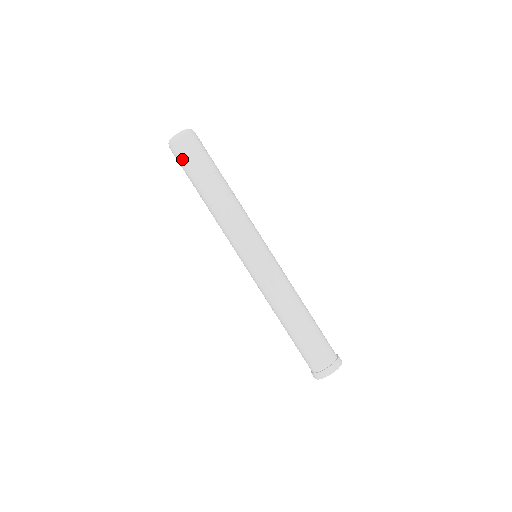
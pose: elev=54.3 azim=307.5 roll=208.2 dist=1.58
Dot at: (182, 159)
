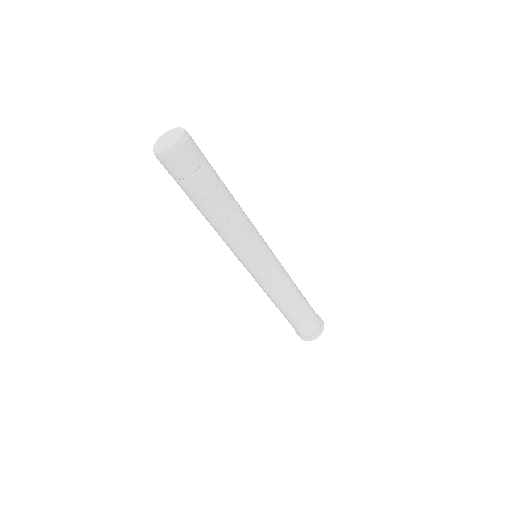
Dot at: (177, 176)
